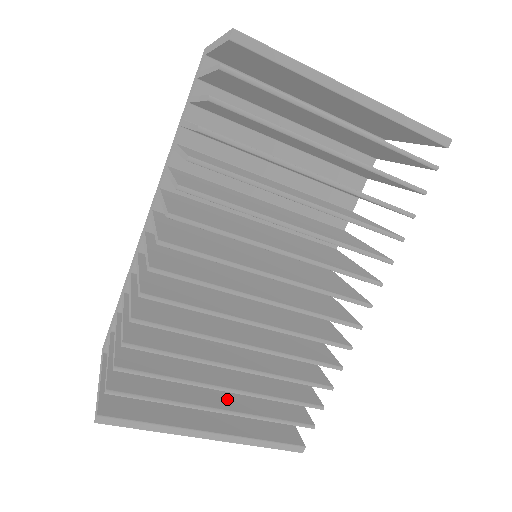
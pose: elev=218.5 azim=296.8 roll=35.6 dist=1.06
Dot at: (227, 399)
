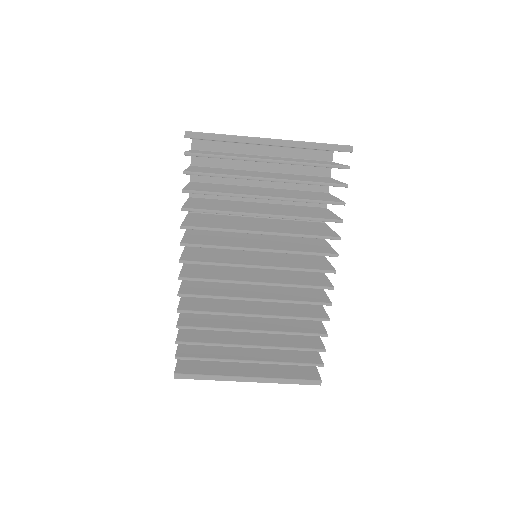
Dot at: (257, 355)
